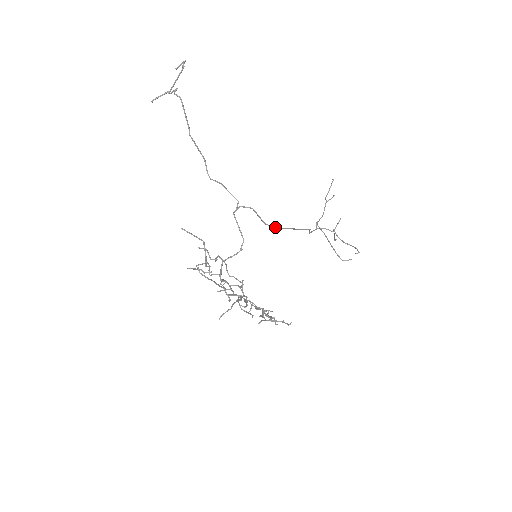
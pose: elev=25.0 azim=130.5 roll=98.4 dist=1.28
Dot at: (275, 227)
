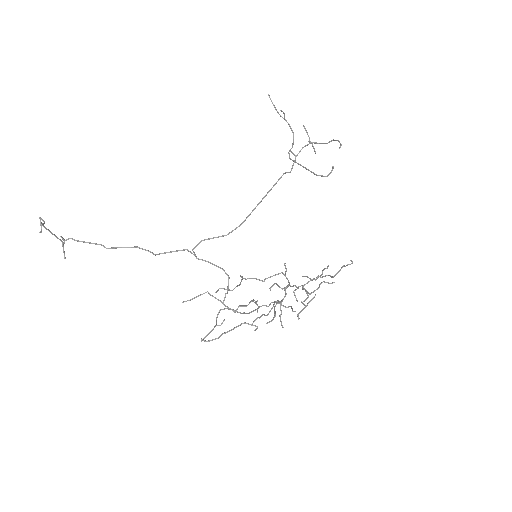
Dot at: (240, 225)
